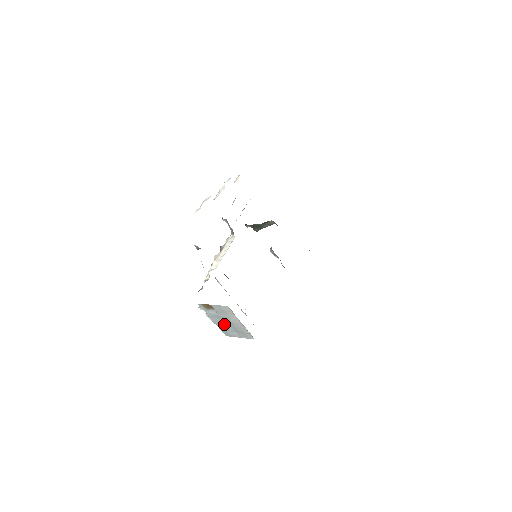
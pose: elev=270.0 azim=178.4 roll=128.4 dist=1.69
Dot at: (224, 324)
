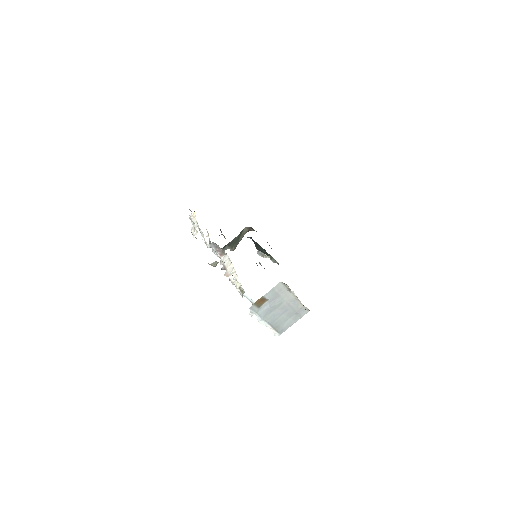
Dot at: (277, 316)
